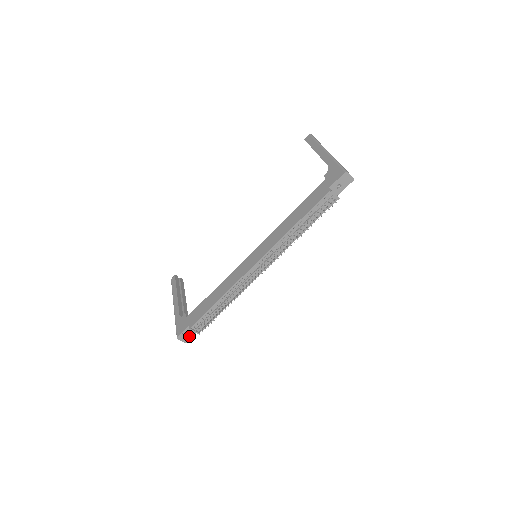
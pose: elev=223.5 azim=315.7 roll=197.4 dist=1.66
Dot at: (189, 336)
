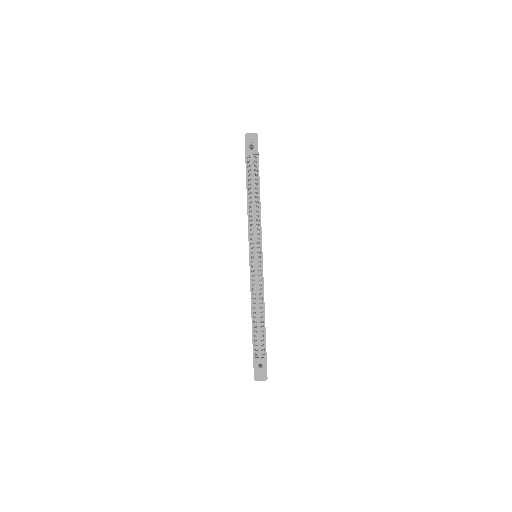
Dot at: (263, 370)
